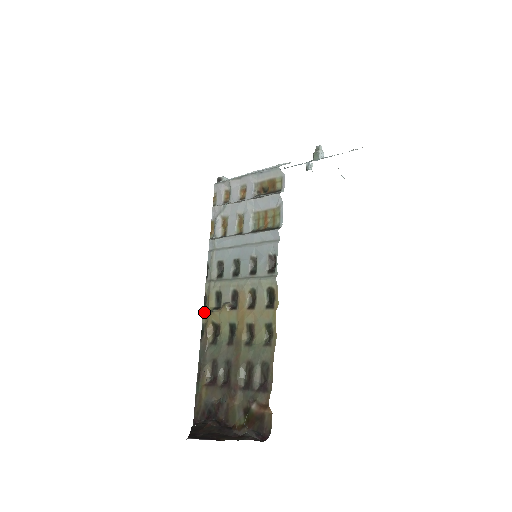
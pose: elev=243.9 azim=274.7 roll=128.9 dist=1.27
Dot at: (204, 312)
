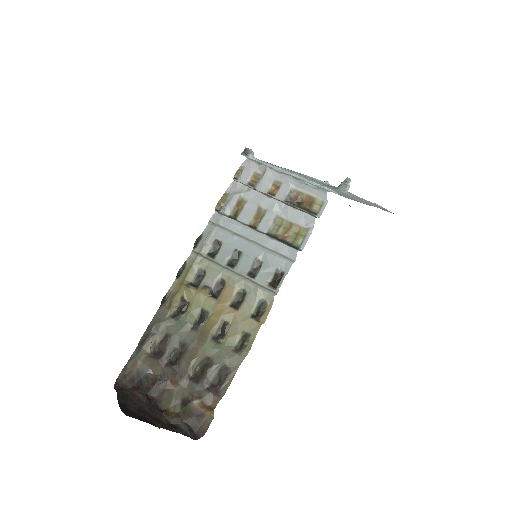
Dot at: (176, 281)
